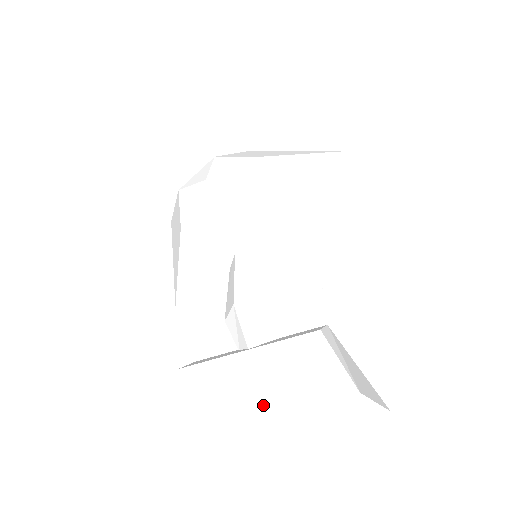
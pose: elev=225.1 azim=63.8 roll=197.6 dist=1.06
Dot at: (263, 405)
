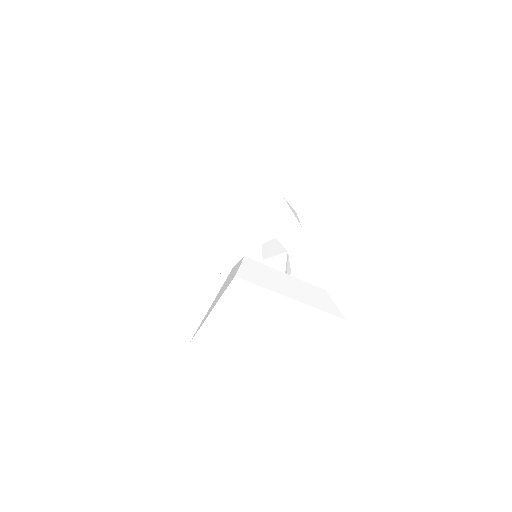
Dot at: (299, 298)
